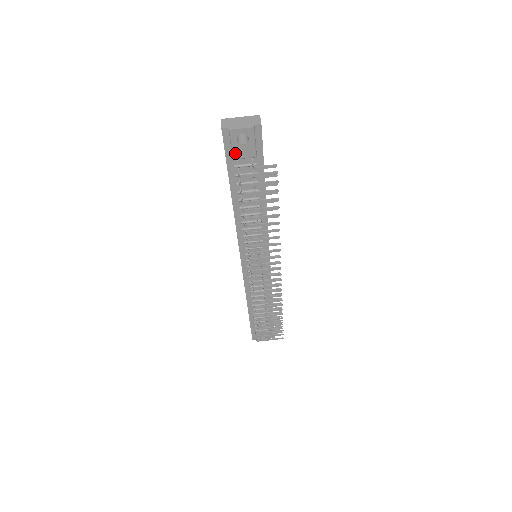
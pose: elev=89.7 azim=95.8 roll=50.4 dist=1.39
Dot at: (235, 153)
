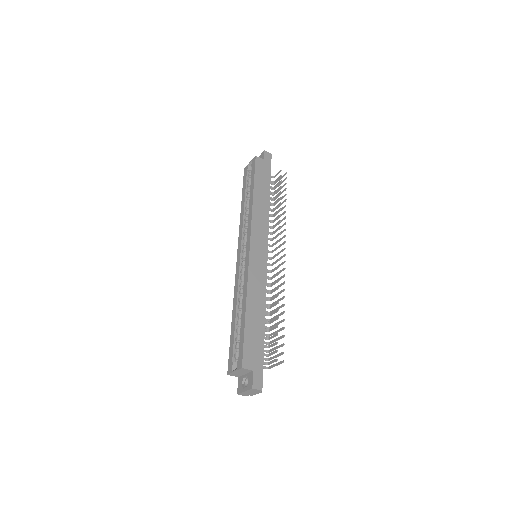
Dot at: occluded
